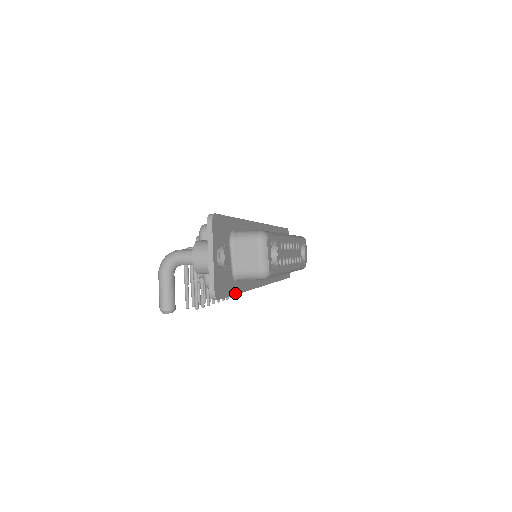
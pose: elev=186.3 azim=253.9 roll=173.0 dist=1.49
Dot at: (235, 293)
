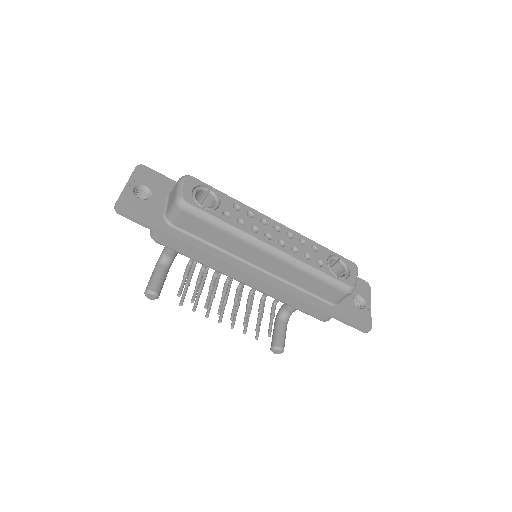
Dot at: (165, 232)
